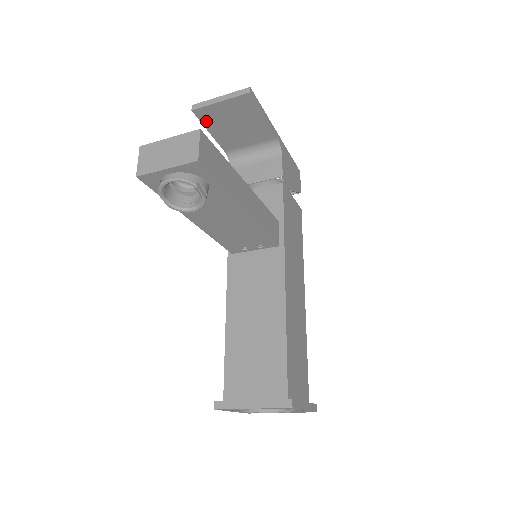
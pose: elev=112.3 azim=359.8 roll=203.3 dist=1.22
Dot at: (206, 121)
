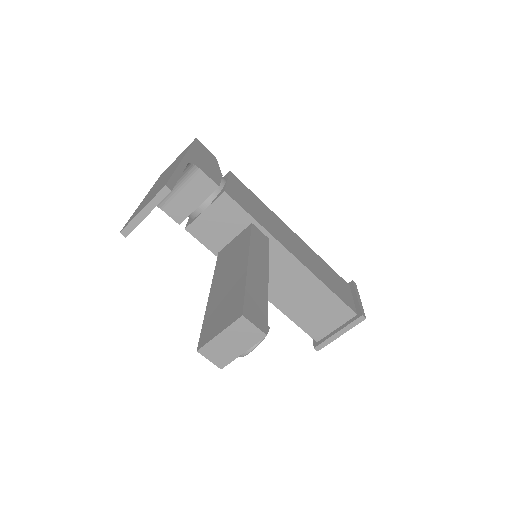
Dot at: occluded
